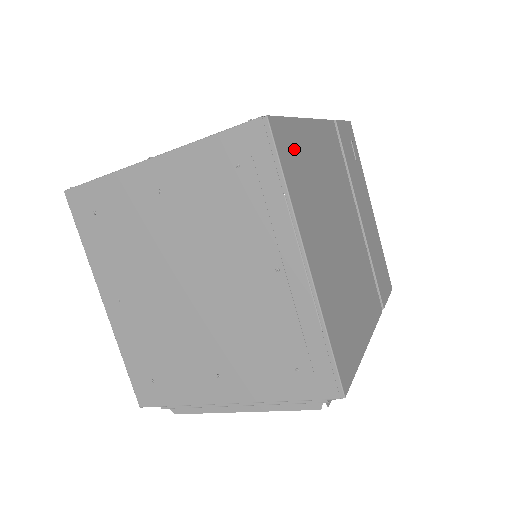
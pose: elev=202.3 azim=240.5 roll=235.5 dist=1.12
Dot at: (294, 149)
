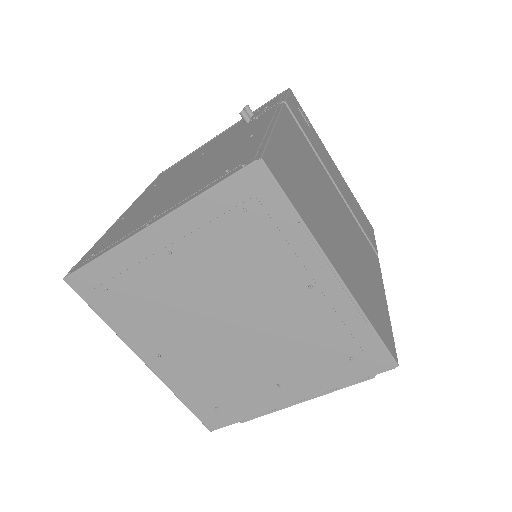
Dot at: (285, 170)
